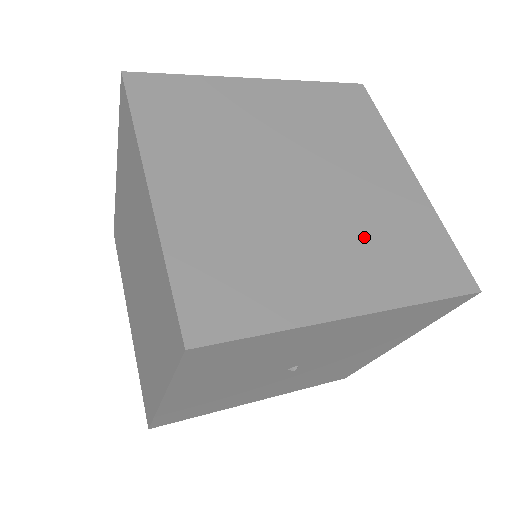
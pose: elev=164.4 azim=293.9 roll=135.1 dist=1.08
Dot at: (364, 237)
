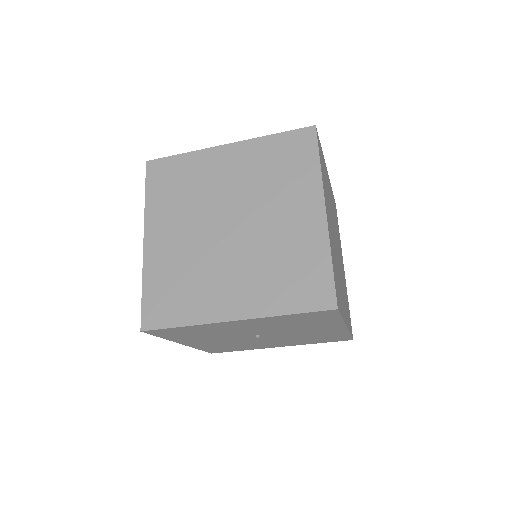
Dot at: (260, 267)
